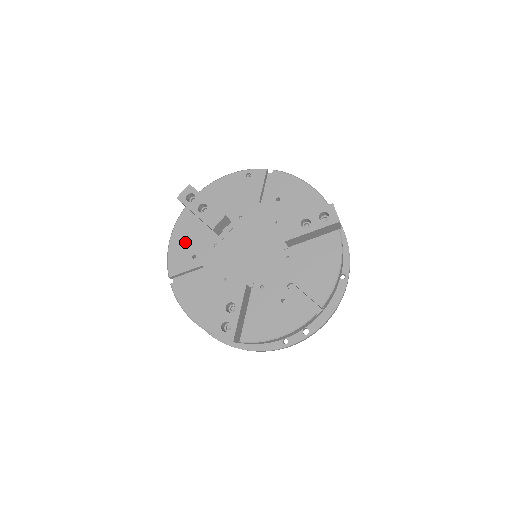
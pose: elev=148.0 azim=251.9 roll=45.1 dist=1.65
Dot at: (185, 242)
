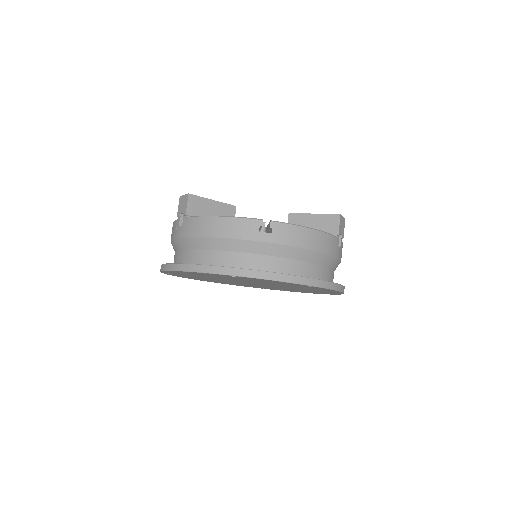
Dot at: occluded
